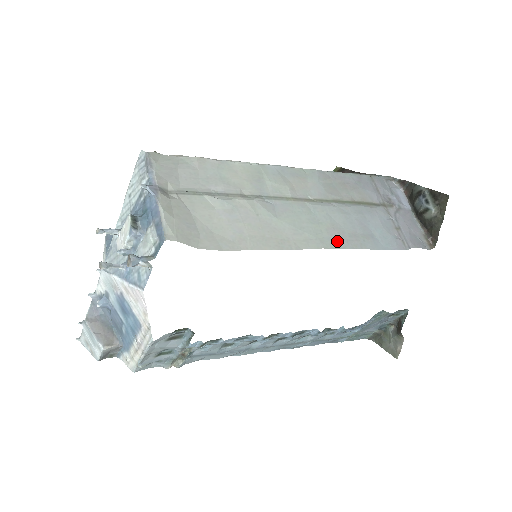
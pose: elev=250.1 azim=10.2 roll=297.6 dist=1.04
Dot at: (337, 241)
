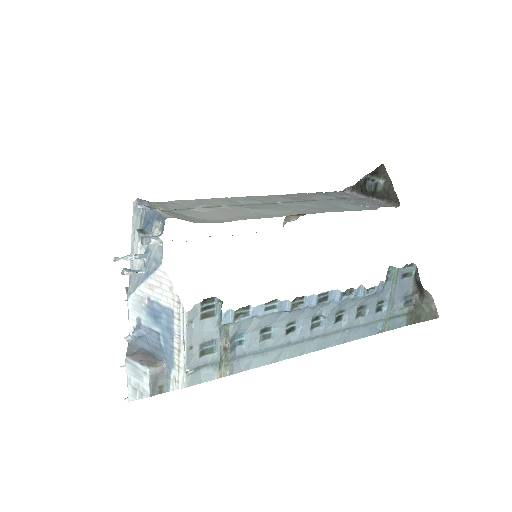
Dot at: (312, 211)
